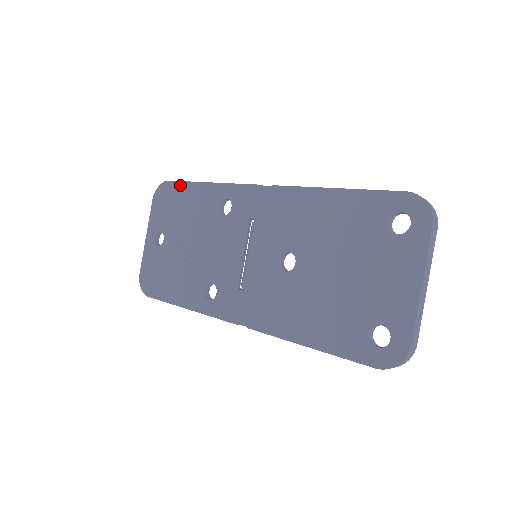
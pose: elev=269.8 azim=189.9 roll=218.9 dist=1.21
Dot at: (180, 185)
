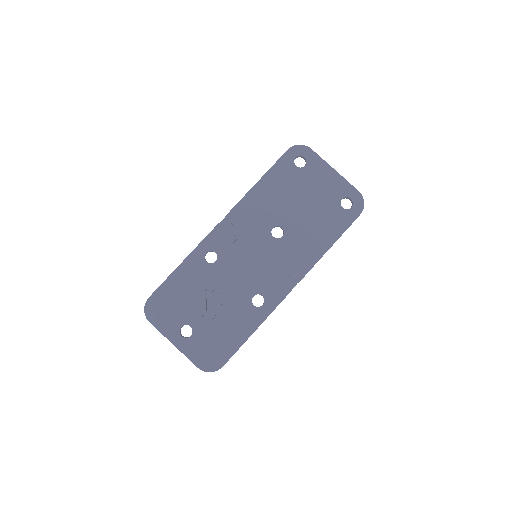
Dot at: (162, 288)
